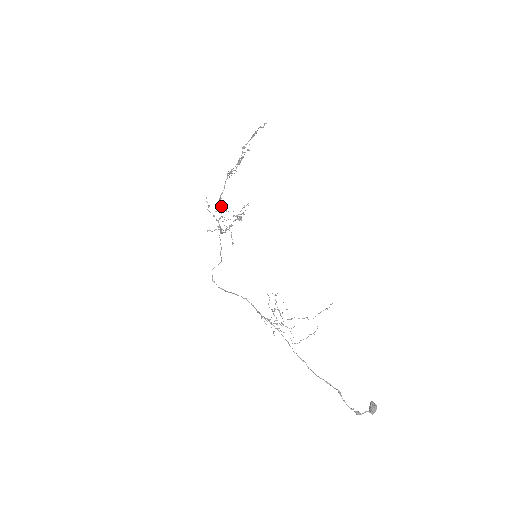
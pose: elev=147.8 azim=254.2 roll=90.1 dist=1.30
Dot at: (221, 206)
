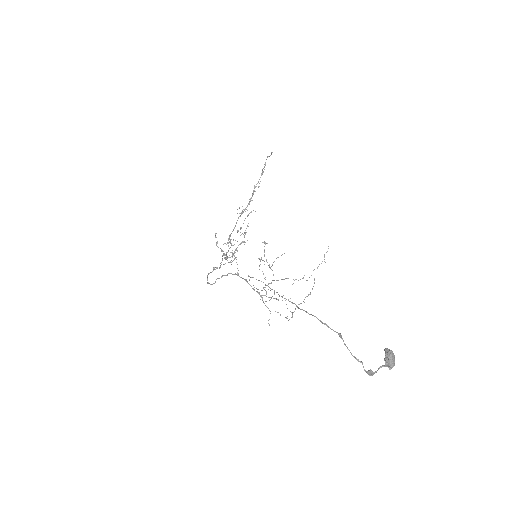
Dot at: (229, 238)
